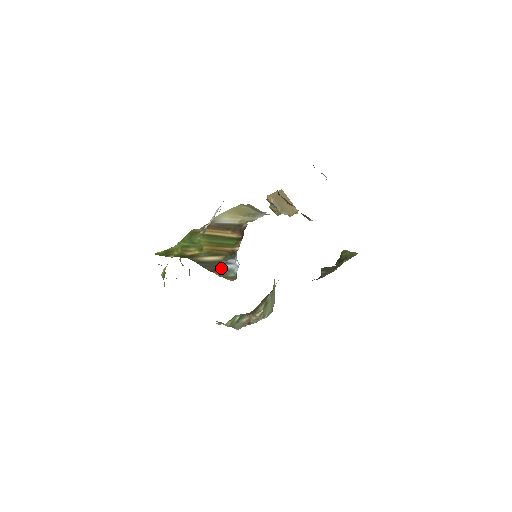
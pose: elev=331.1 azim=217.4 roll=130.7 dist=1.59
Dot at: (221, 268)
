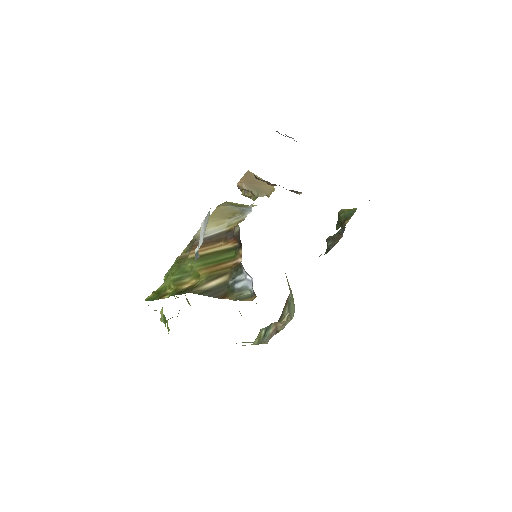
Dot at: (231, 290)
